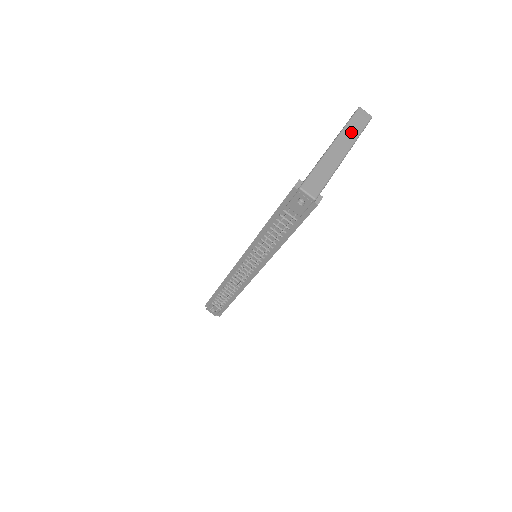
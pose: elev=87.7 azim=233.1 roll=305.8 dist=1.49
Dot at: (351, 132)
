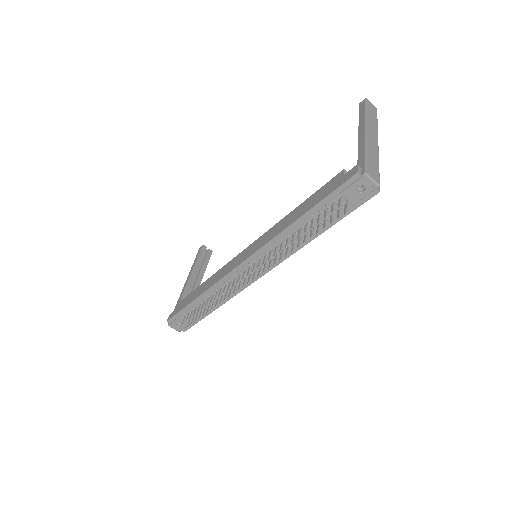
Dot at: (372, 121)
